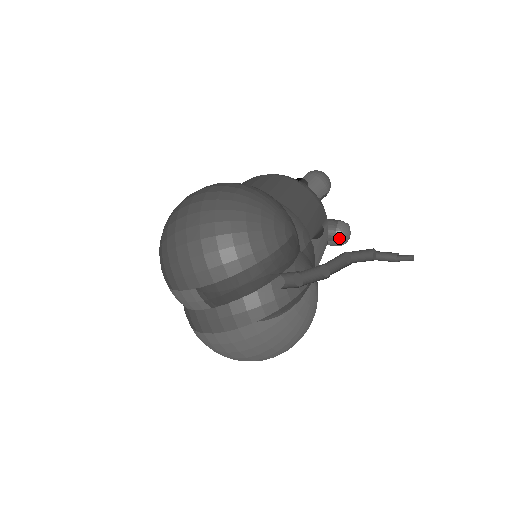
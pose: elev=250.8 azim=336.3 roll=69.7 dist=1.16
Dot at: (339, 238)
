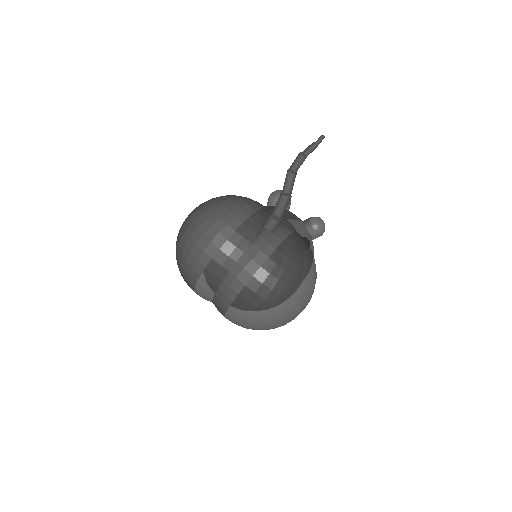
Dot at: (316, 226)
